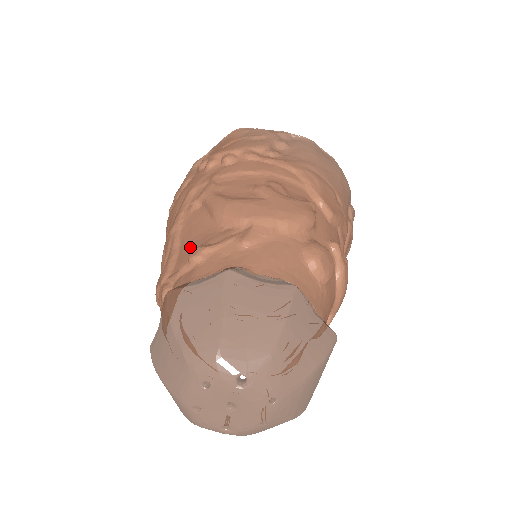
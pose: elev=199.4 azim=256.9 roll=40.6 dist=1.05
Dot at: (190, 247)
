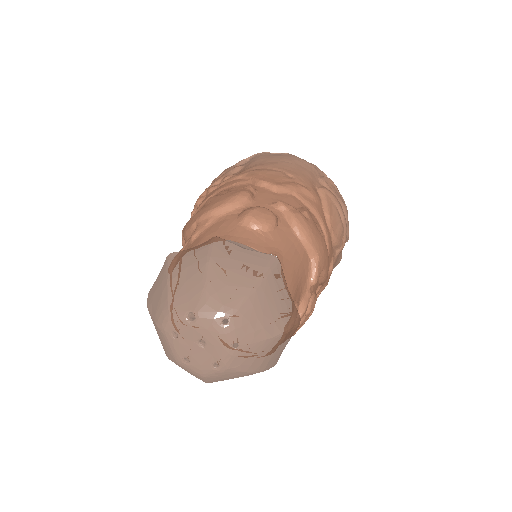
Dot at: occluded
